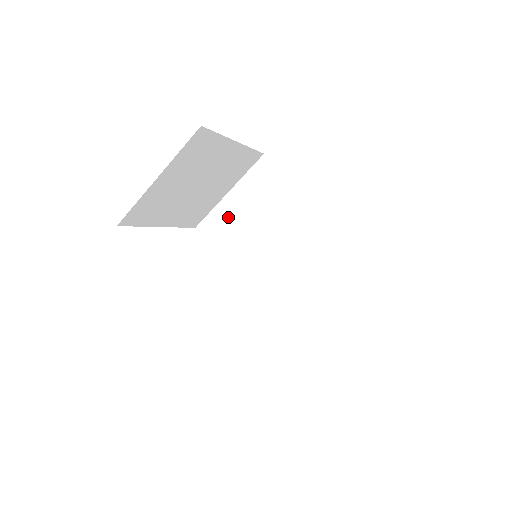
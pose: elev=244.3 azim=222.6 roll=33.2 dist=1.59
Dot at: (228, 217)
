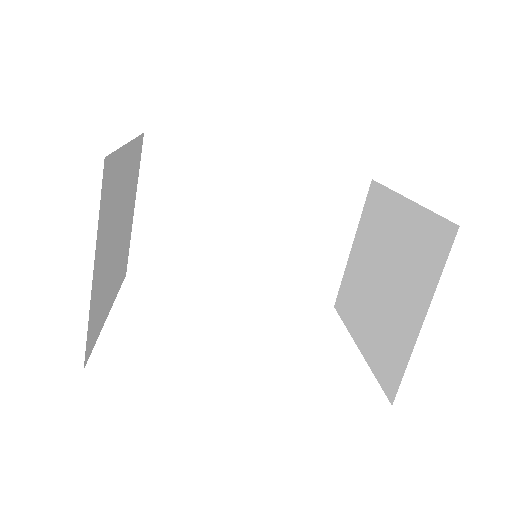
Dot at: (157, 235)
